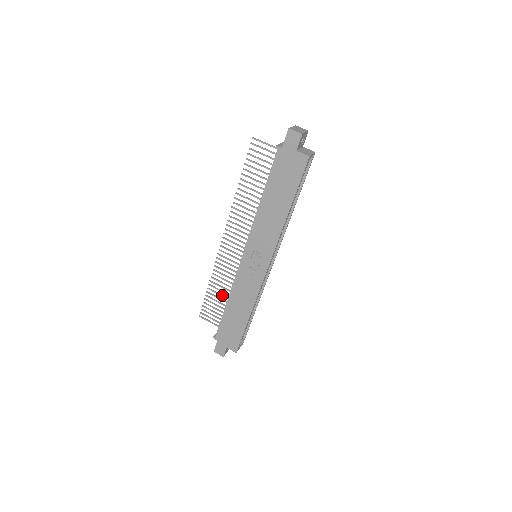
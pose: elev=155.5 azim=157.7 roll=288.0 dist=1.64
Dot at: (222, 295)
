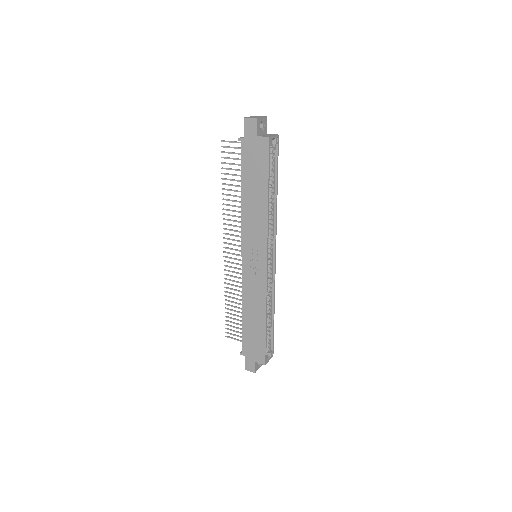
Dot at: (239, 307)
